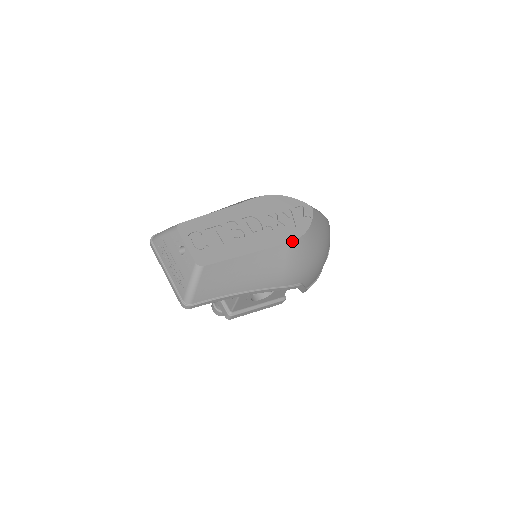
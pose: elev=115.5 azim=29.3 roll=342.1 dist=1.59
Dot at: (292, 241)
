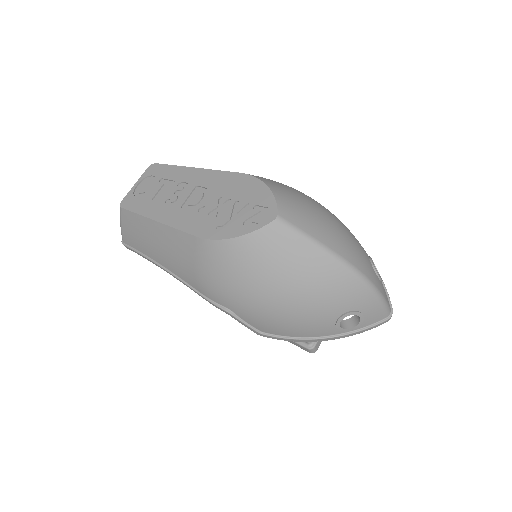
Dot at: (202, 237)
